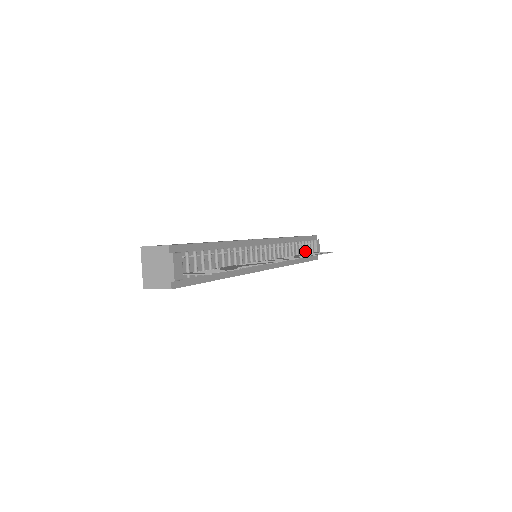
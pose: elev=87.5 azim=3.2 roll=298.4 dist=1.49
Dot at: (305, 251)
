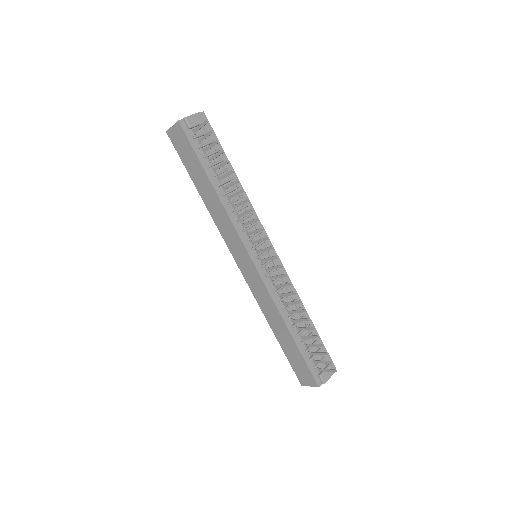
Dot at: occluded
